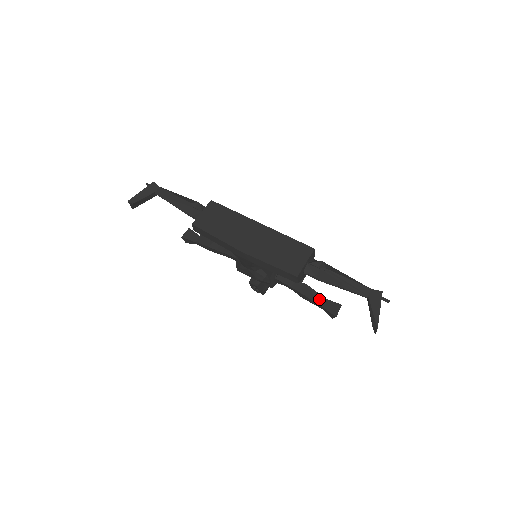
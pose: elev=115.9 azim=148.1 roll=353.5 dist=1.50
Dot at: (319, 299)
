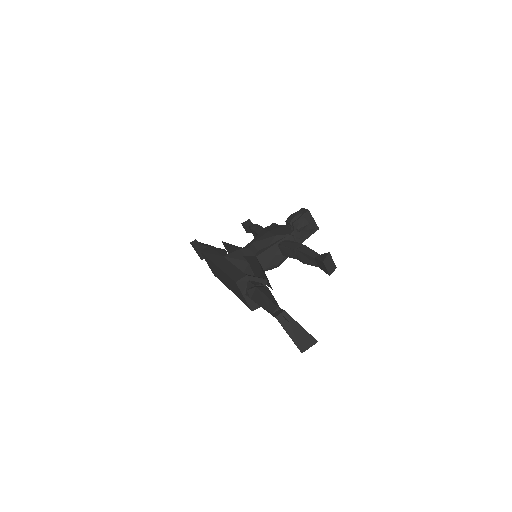
Dot at: (312, 261)
